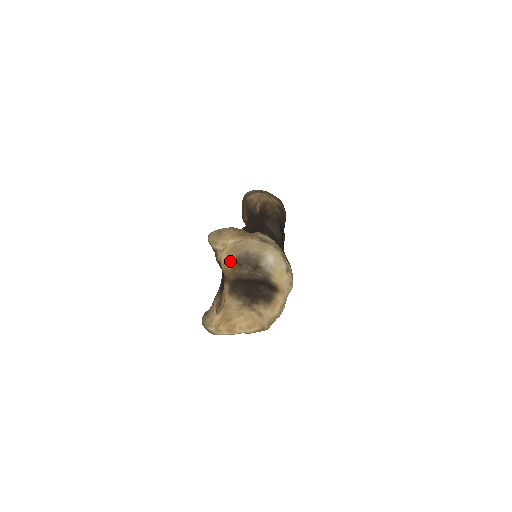
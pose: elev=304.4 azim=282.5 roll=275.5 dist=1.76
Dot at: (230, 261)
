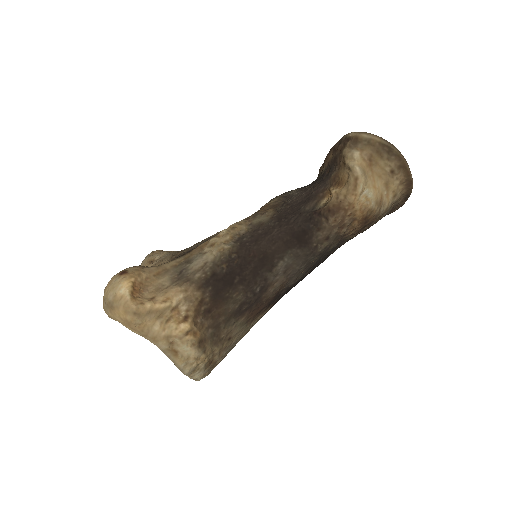
Dot at: occluded
